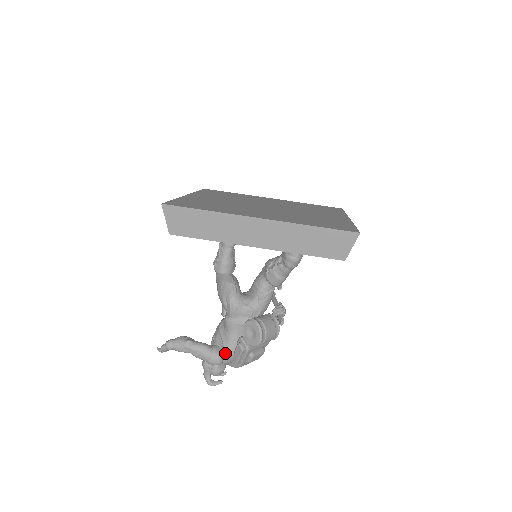
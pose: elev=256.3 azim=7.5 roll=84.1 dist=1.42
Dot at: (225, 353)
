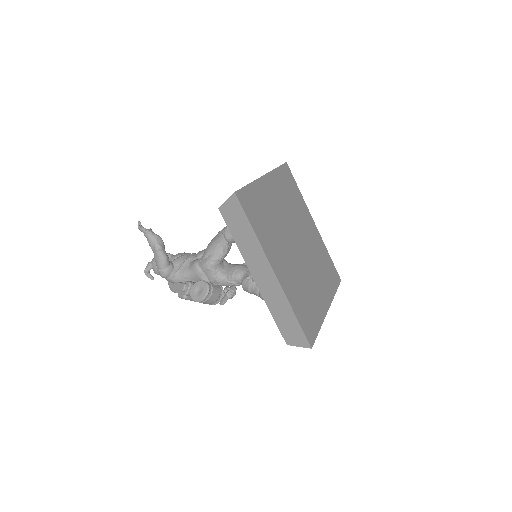
Dot at: (172, 277)
